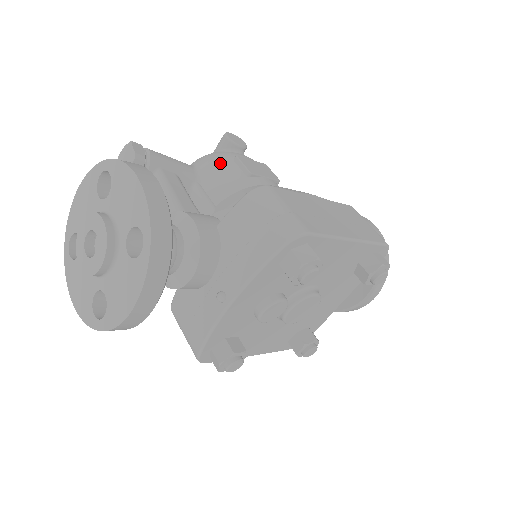
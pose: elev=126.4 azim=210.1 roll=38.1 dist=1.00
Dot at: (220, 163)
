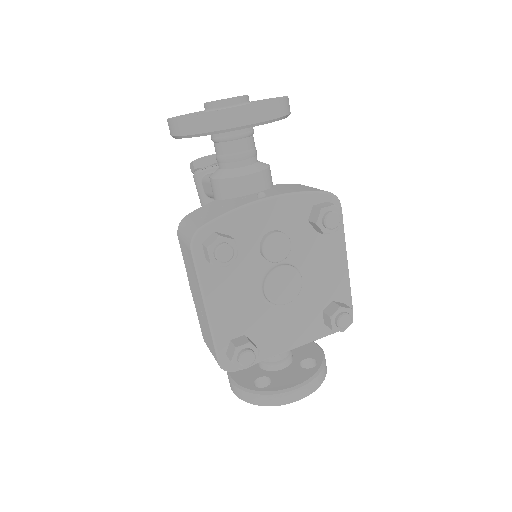
Dot at: occluded
